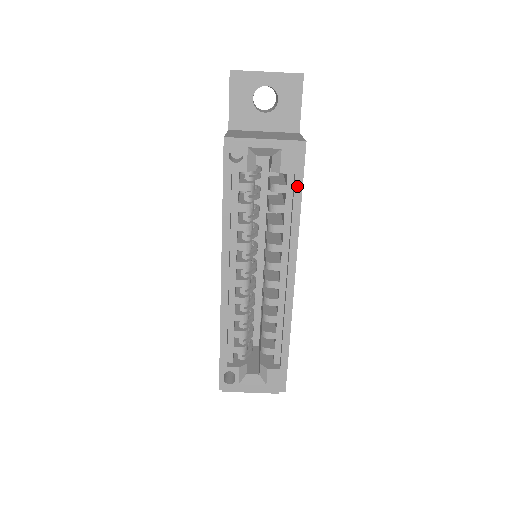
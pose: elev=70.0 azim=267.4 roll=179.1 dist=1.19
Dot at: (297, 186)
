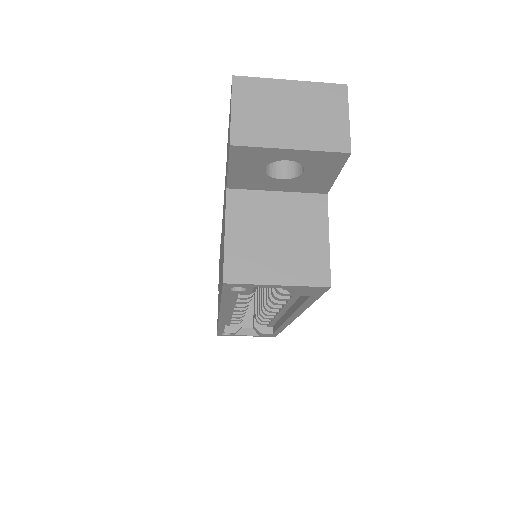
Dot at: (311, 299)
